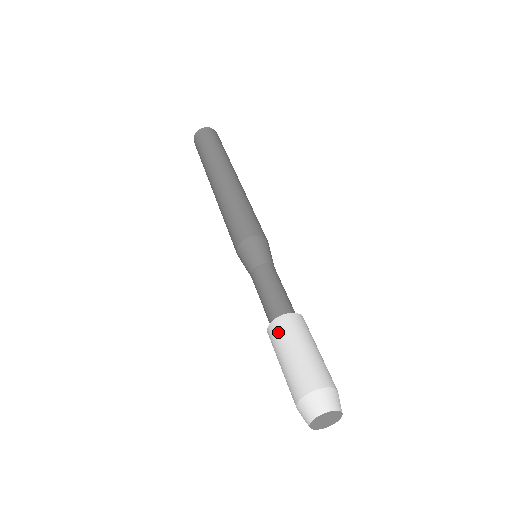
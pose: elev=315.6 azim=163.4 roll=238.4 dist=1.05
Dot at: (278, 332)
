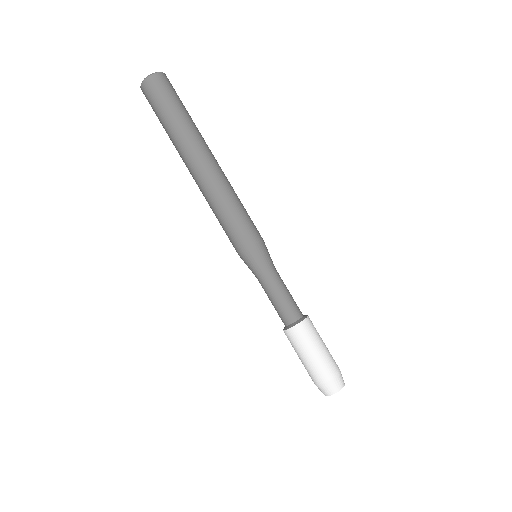
Dot at: (300, 336)
